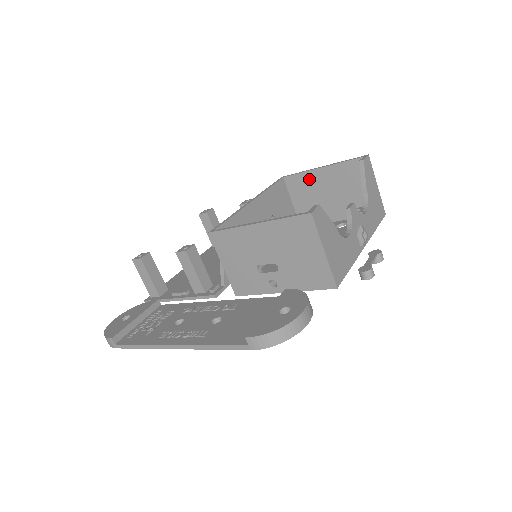
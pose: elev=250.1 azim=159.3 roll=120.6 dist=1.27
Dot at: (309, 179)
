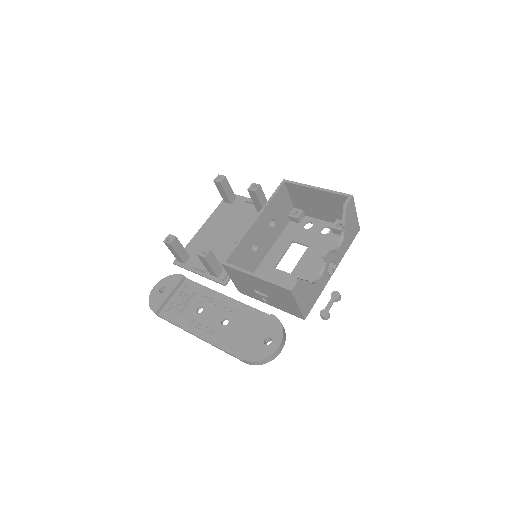
Dot at: (305, 191)
